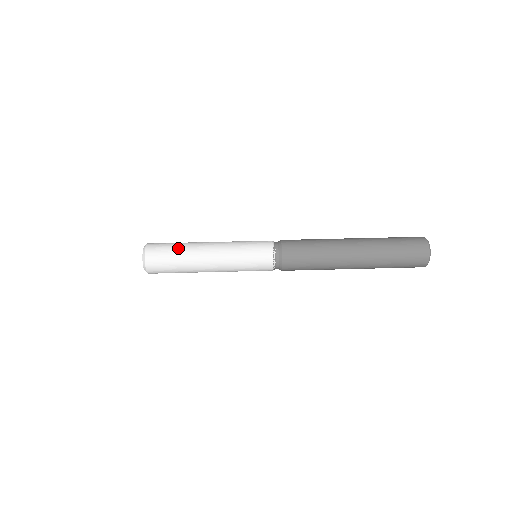
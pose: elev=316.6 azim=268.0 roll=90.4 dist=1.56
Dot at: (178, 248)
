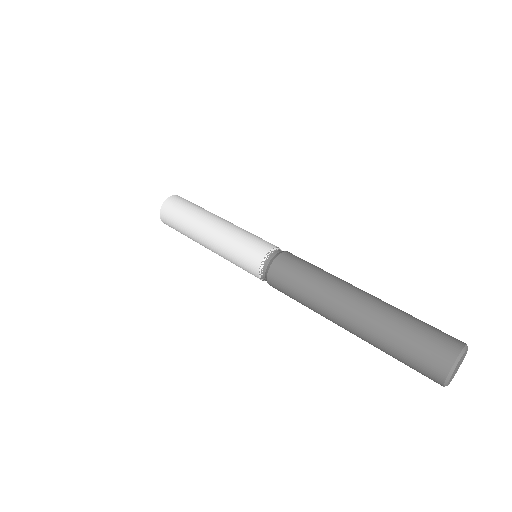
Dot at: (198, 207)
